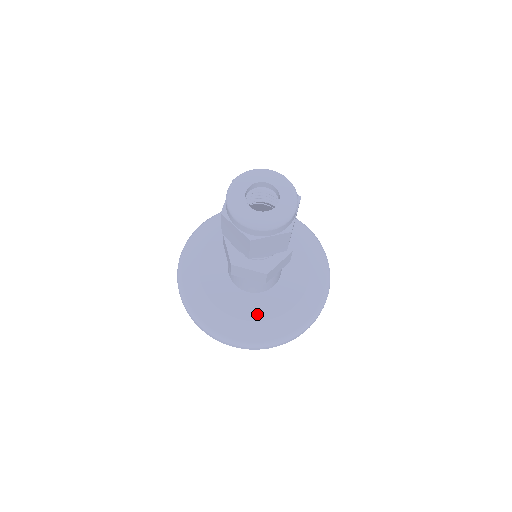
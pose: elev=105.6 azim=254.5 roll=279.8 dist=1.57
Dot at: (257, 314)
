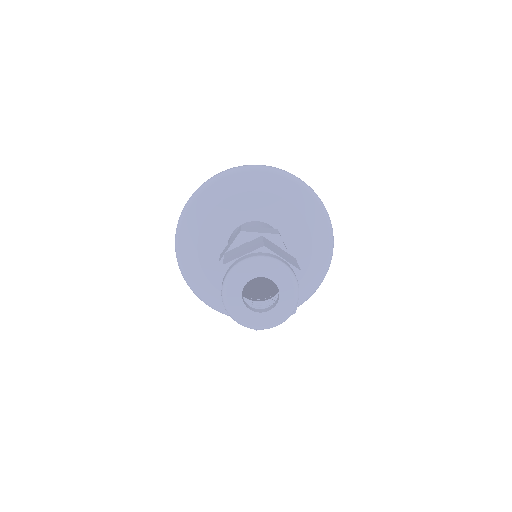
Dot at: occluded
